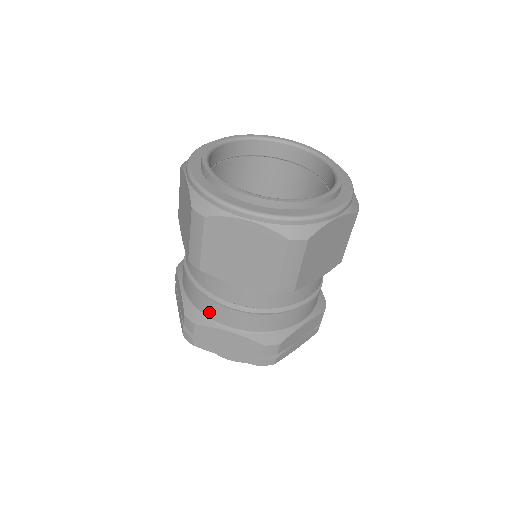
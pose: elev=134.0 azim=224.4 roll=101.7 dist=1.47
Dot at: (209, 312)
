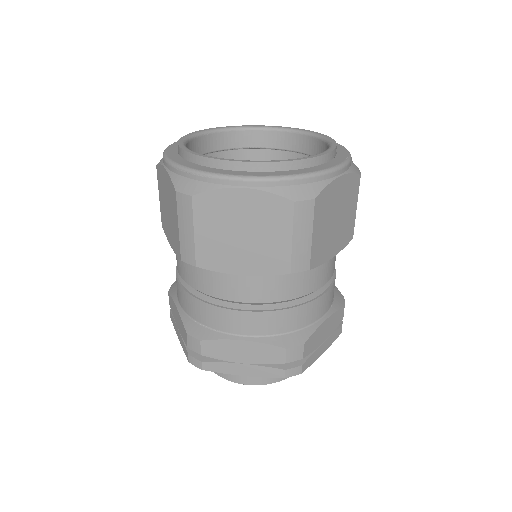
Dot at: (215, 322)
